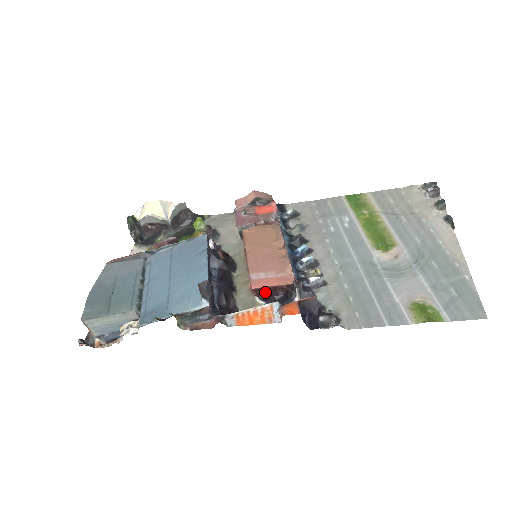
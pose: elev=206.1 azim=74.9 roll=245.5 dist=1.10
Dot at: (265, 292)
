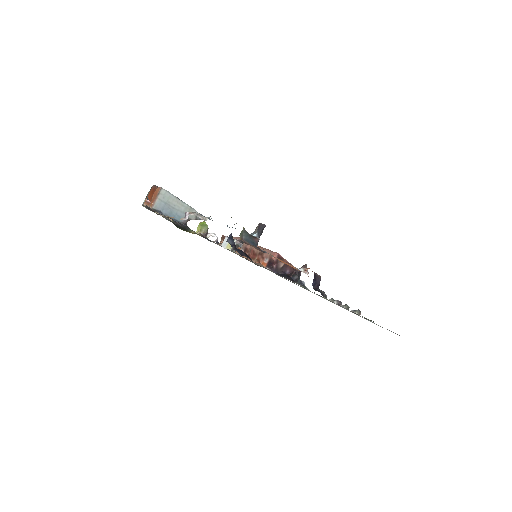
Dot at: (281, 264)
